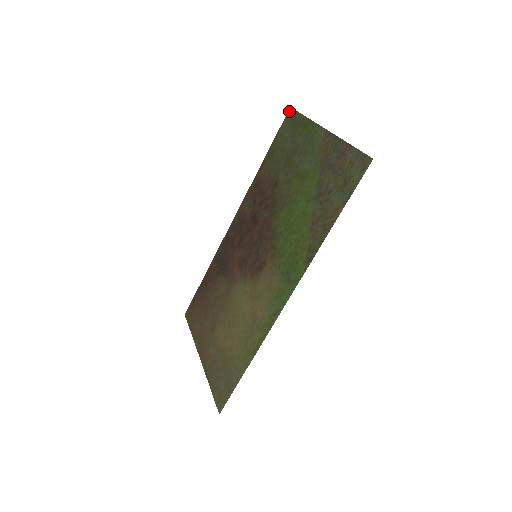
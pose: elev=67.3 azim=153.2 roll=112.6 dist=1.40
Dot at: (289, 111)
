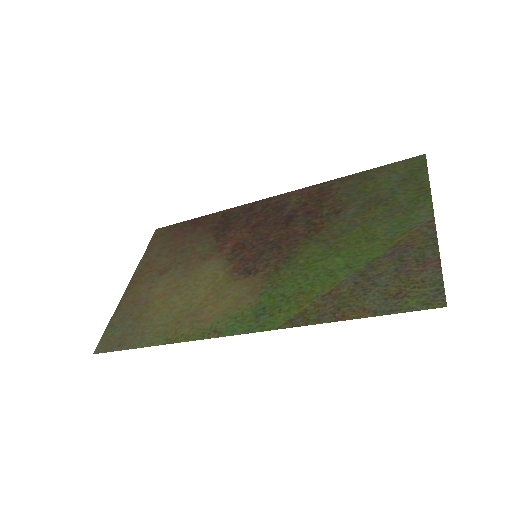
Dot at: (420, 156)
